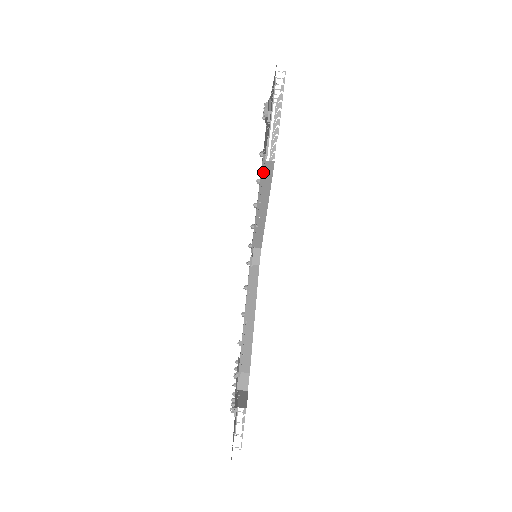
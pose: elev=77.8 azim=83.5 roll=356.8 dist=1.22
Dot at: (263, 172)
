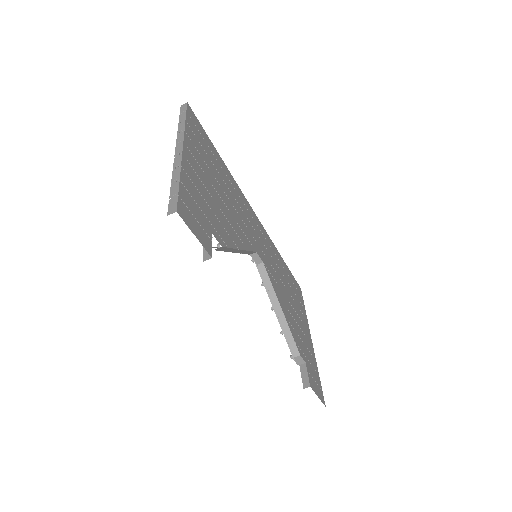
Dot at: occluded
